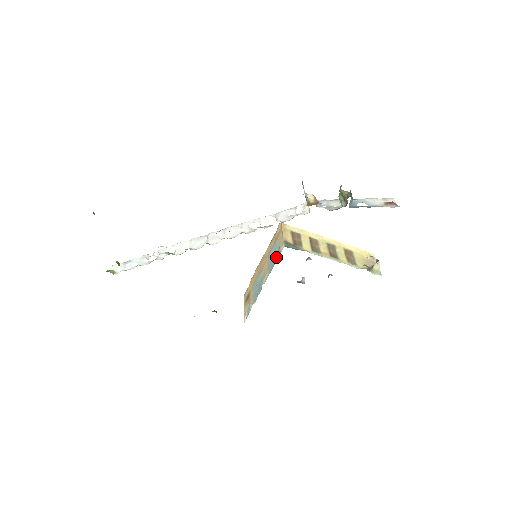
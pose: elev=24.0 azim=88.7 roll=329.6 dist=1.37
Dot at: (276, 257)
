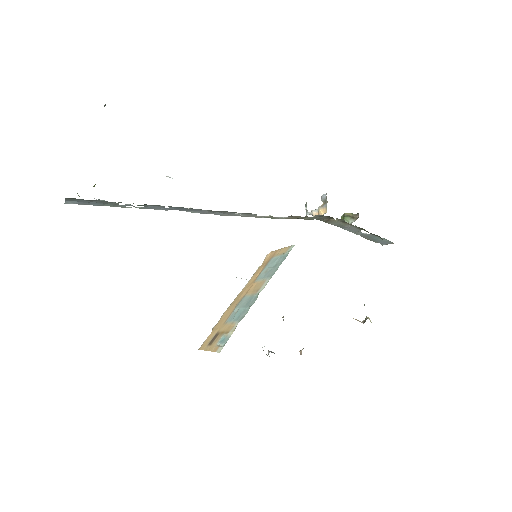
Dot at: (281, 260)
